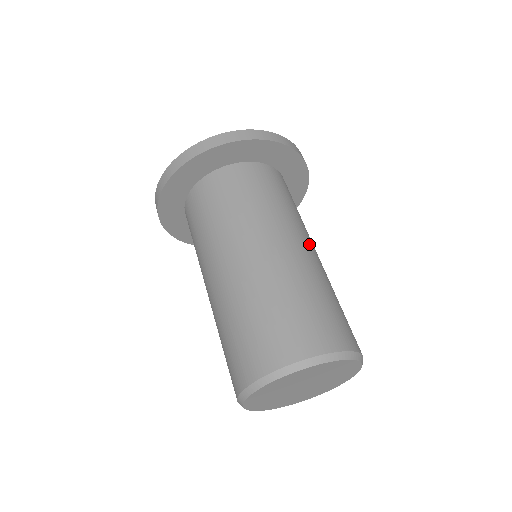
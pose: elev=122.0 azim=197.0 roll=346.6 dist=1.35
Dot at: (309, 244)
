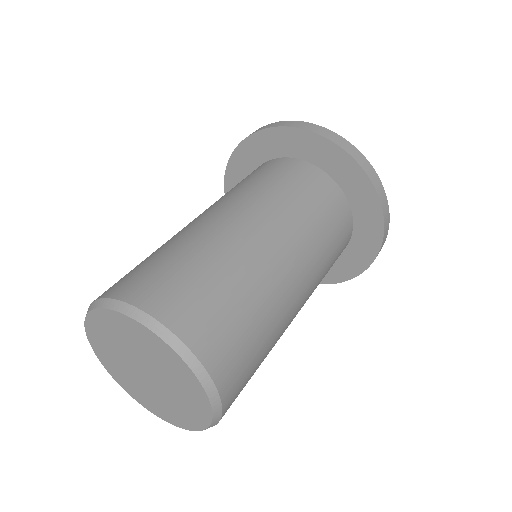
Dot at: (281, 242)
